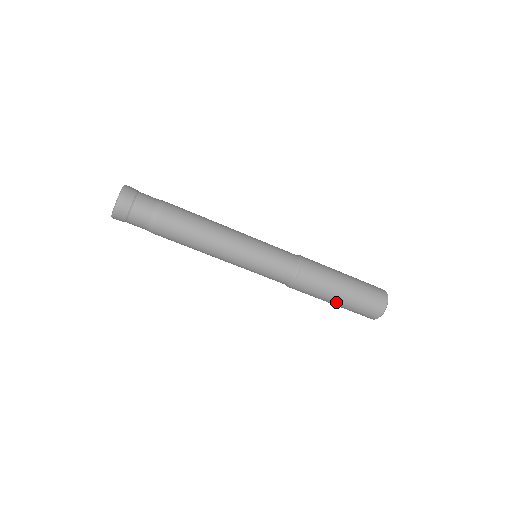
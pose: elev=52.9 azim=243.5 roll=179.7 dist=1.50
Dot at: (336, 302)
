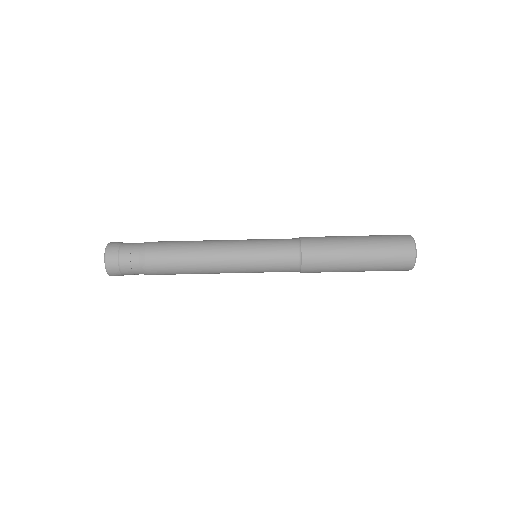
Dot at: (358, 249)
